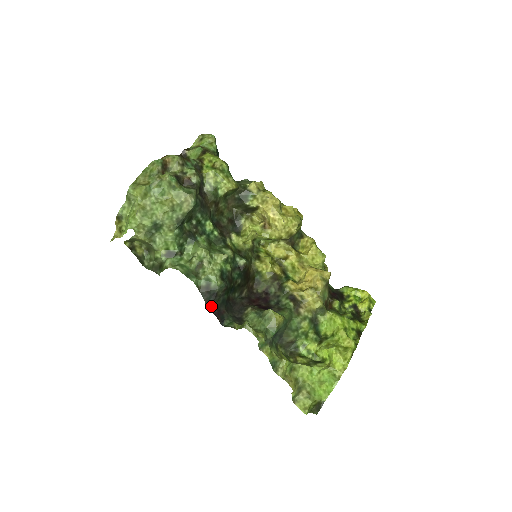
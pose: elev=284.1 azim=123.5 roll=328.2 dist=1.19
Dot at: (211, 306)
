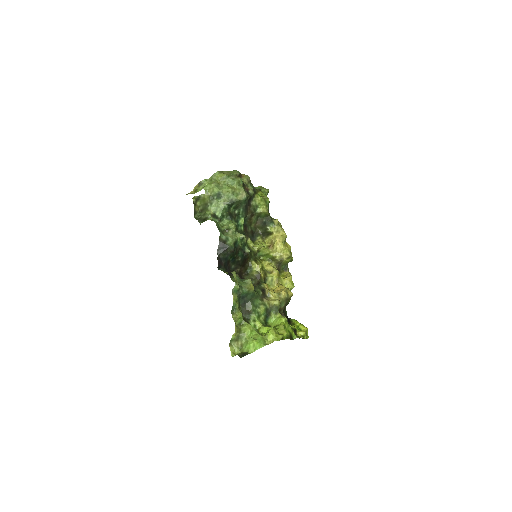
Dot at: (219, 254)
